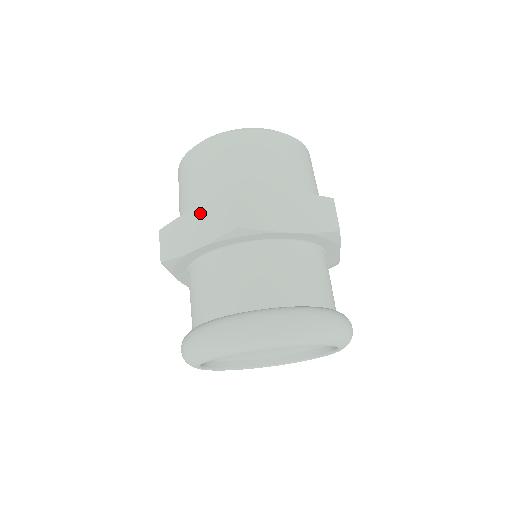
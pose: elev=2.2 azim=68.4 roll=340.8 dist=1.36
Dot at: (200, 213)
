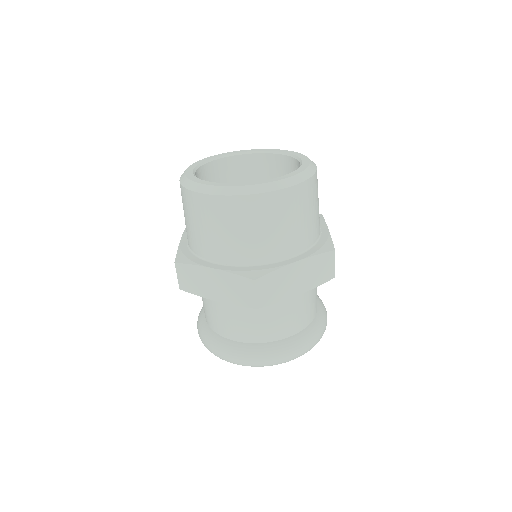
Dot at: (220, 276)
